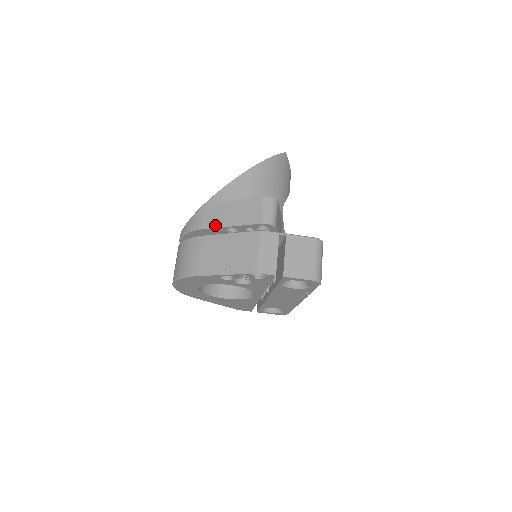
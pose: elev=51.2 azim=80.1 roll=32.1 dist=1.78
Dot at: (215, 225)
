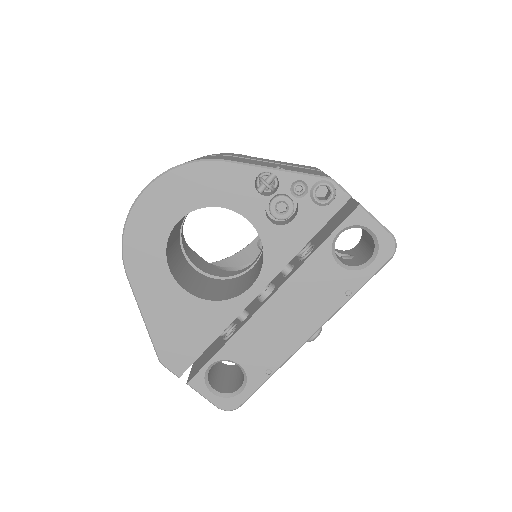
Dot at: (250, 158)
